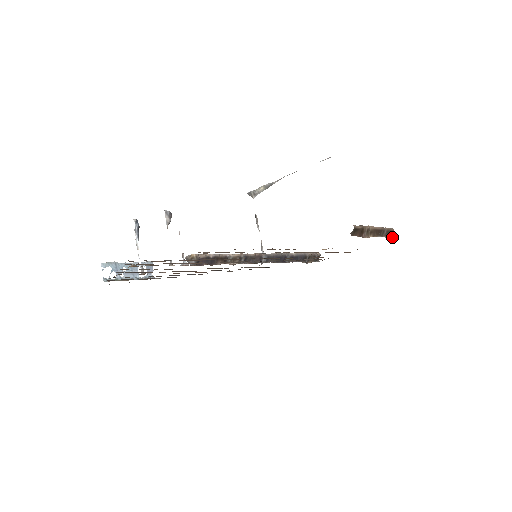
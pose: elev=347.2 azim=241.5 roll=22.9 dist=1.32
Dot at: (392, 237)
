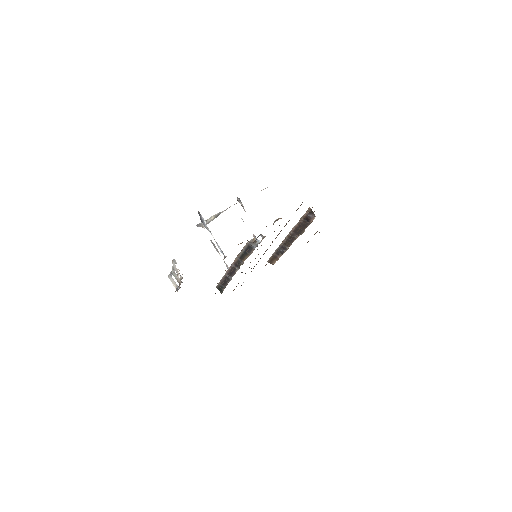
Dot at: occluded
